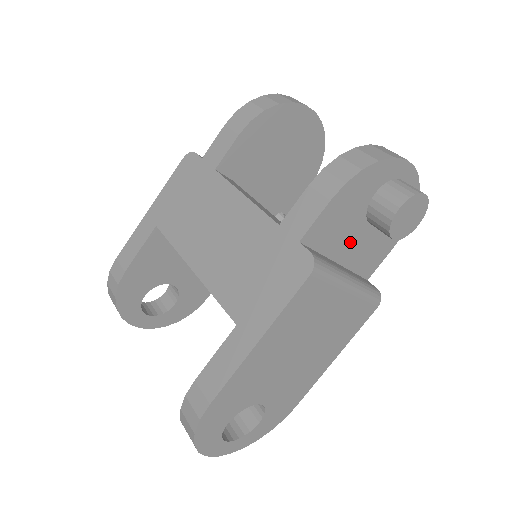
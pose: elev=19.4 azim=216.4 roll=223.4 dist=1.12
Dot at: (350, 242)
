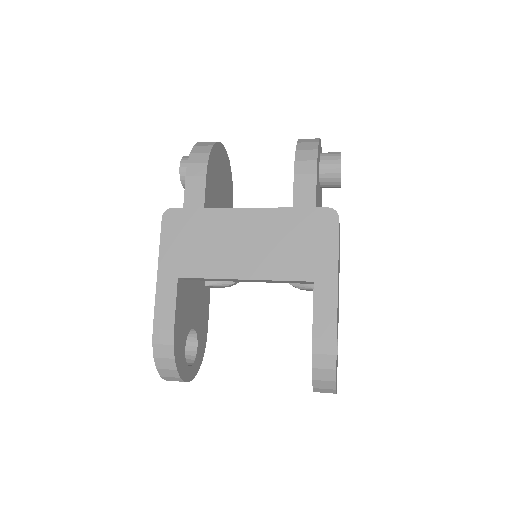
Dot at: (319, 203)
